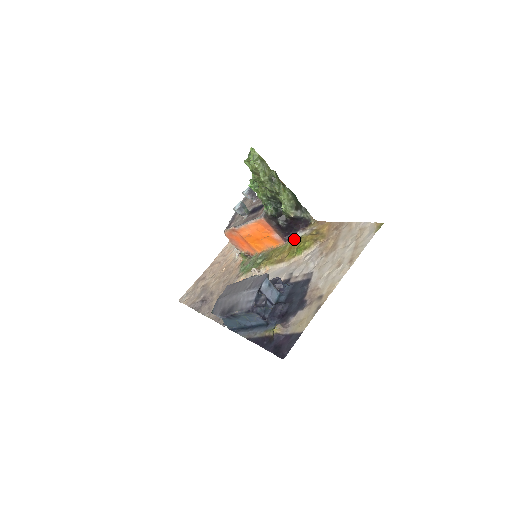
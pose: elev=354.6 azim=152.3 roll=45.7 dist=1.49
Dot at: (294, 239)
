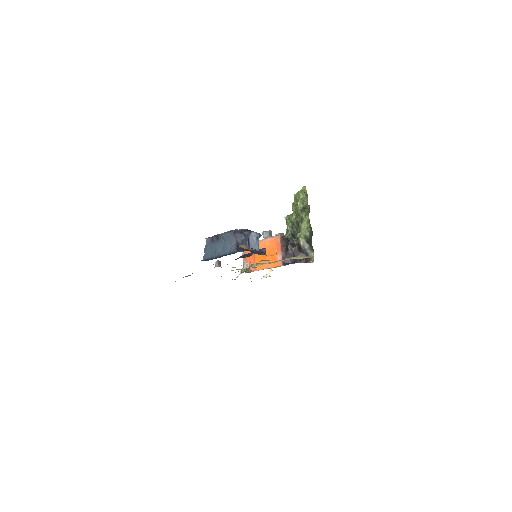
Dot at: occluded
